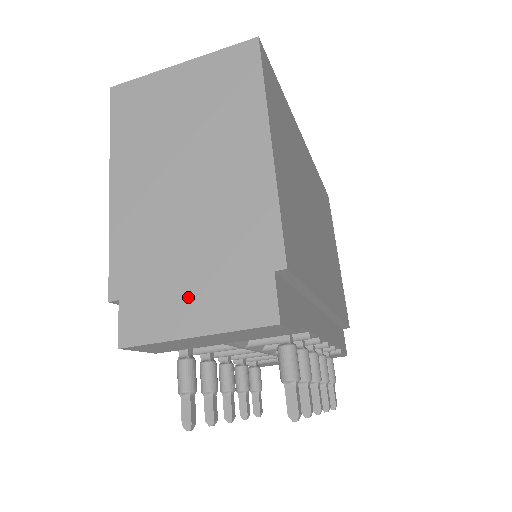
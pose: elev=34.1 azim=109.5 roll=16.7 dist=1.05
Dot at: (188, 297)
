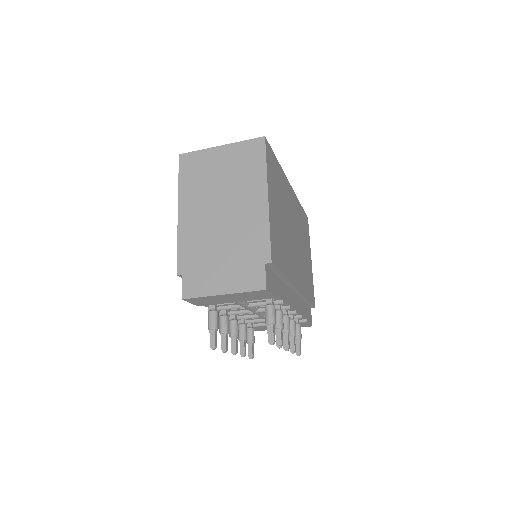
Dot at: (220, 274)
